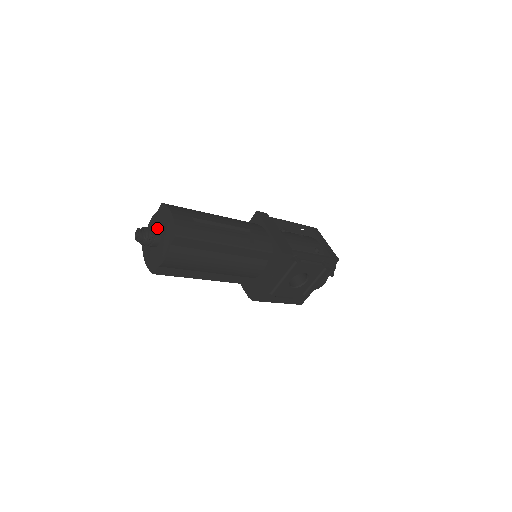
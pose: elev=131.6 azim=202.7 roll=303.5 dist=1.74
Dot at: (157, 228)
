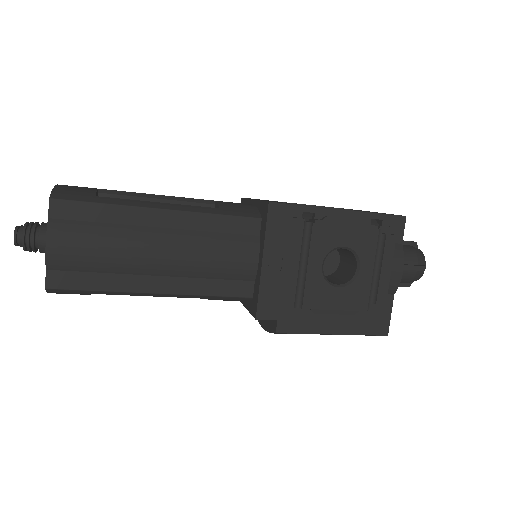
Dot at: occluded
